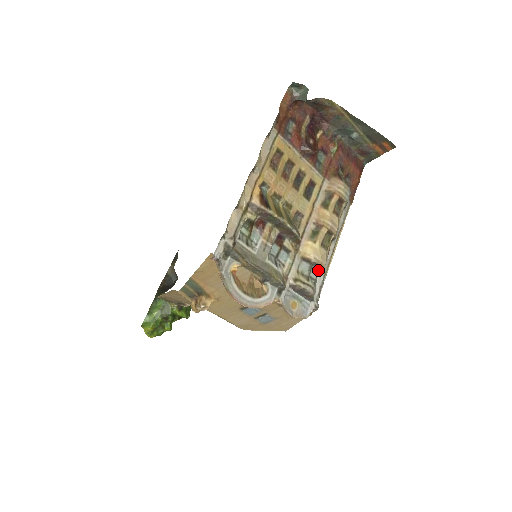
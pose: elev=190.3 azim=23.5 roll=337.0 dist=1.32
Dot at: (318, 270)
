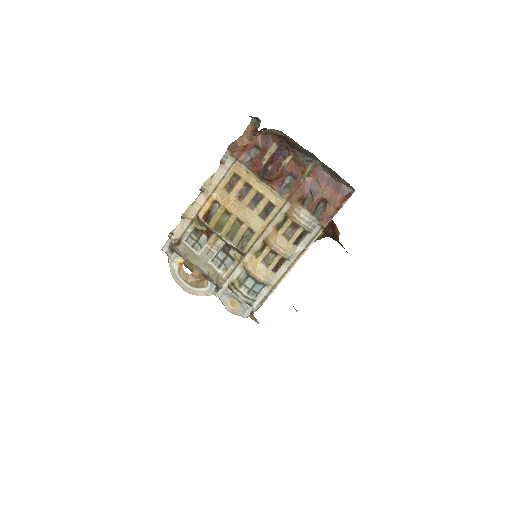
Dot at: (255, 282)
